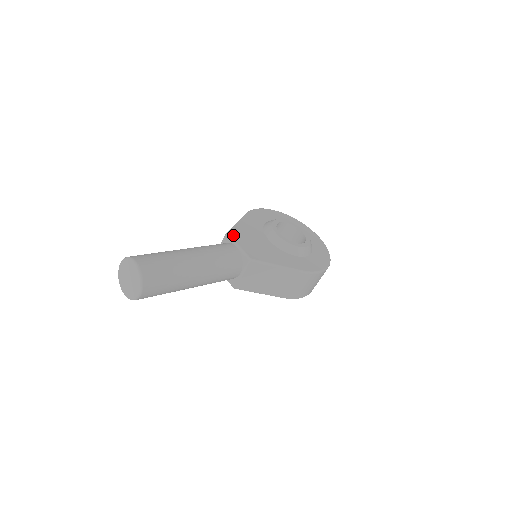
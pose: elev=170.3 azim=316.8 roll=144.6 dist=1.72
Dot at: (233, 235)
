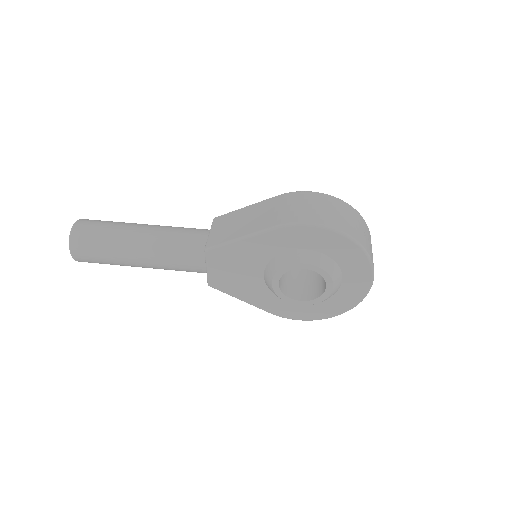
Dot at: (211, 256)
